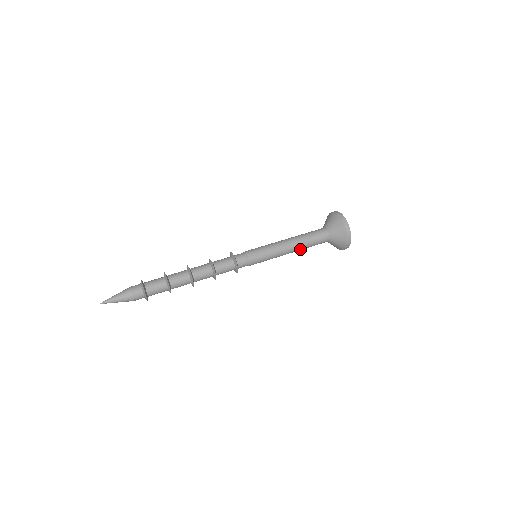
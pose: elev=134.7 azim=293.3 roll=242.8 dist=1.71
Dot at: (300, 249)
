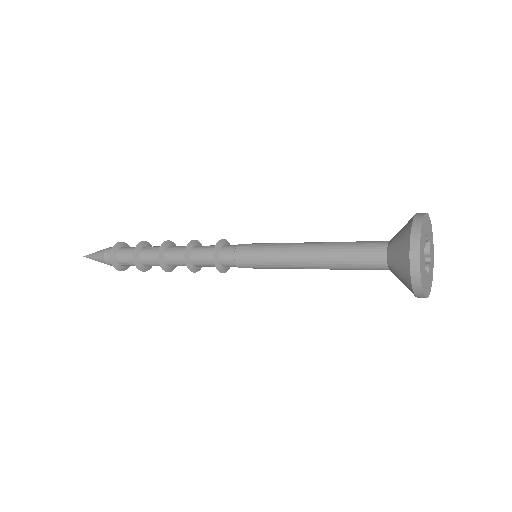
Dot at: (327, 267)
